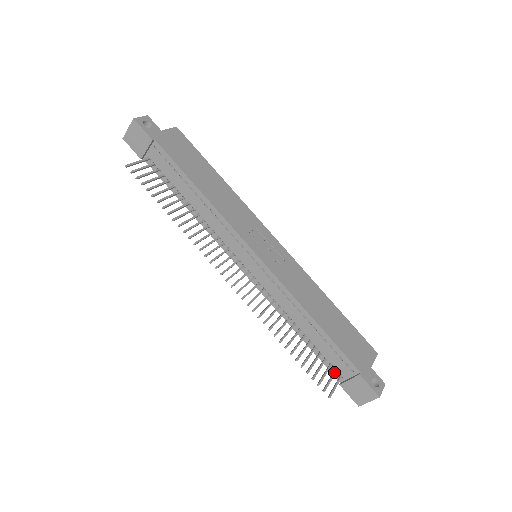
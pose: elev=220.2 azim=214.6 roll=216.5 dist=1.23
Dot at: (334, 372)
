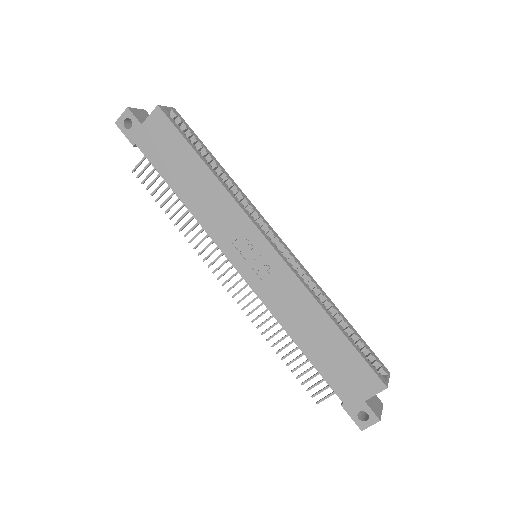
Dot at: occluded
